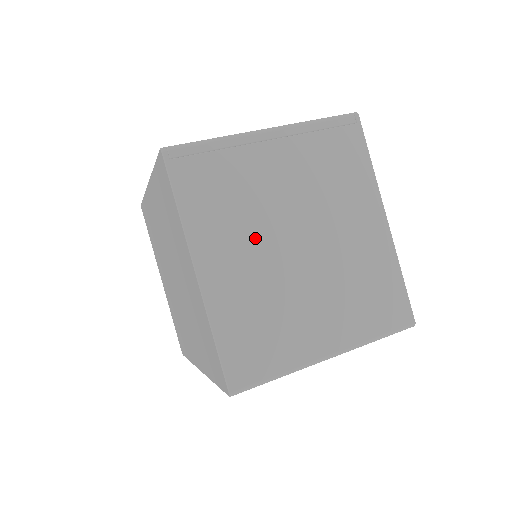
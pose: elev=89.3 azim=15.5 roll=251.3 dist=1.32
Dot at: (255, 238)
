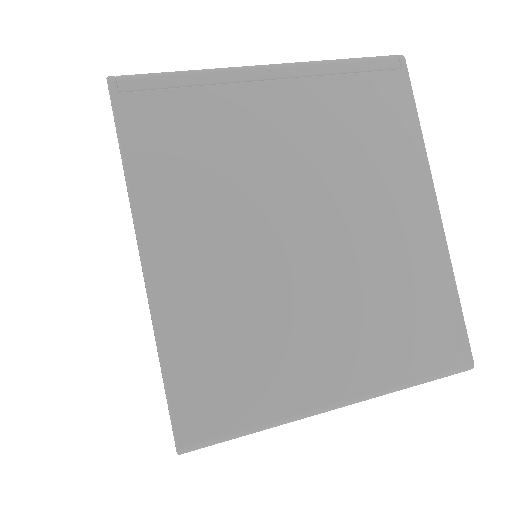
Dot at: (237, 218)
